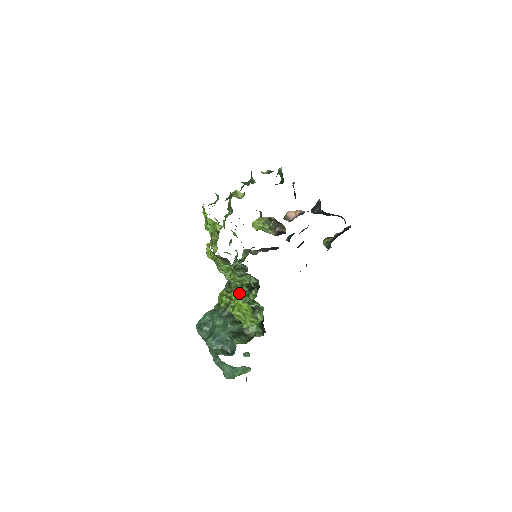
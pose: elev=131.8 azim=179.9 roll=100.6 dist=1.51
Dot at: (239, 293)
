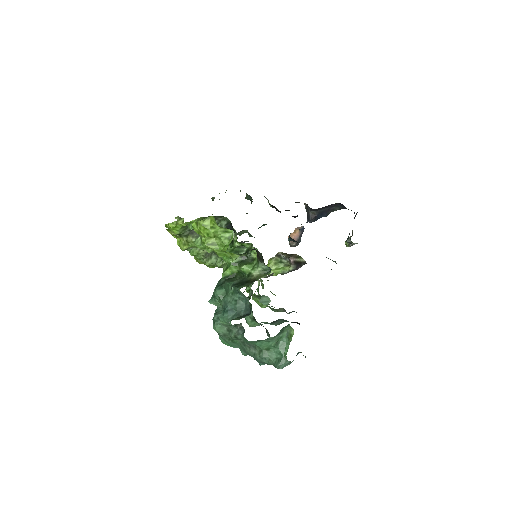
Dot at: occluded
